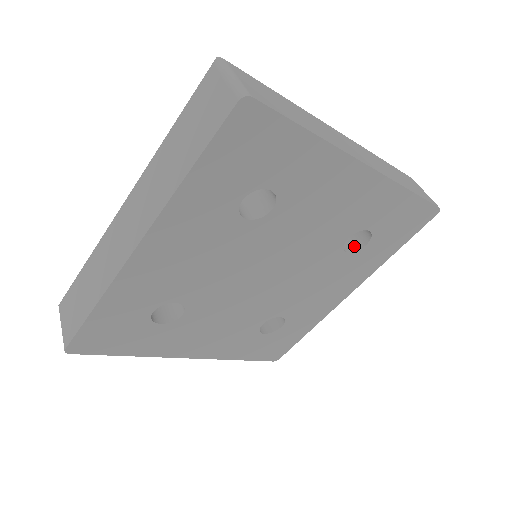
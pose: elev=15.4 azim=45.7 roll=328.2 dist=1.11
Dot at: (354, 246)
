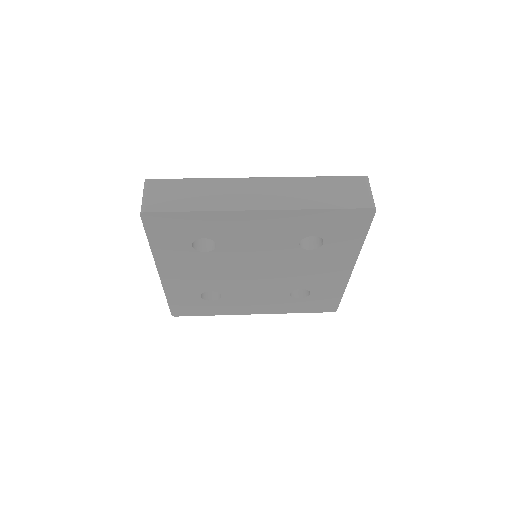
Dot at: (319, 243)
